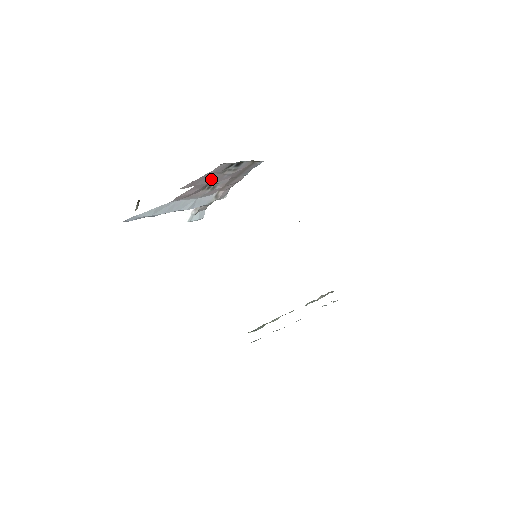
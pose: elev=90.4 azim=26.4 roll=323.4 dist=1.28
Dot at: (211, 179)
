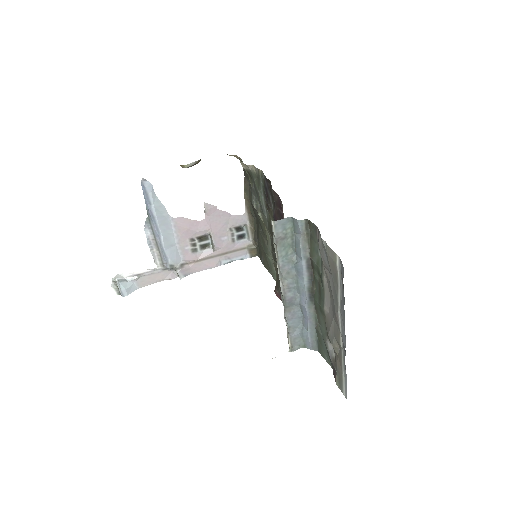
Dot at: (219, 226)
